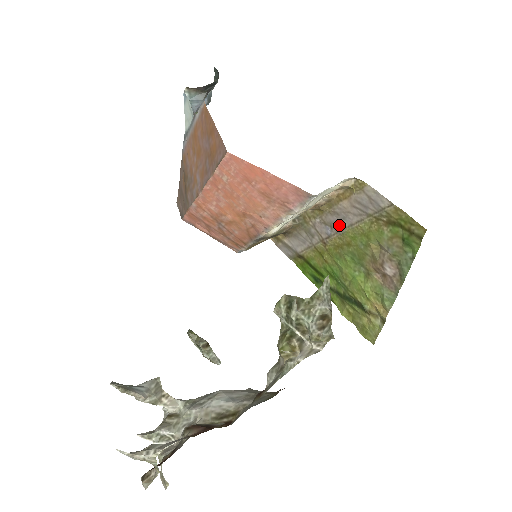
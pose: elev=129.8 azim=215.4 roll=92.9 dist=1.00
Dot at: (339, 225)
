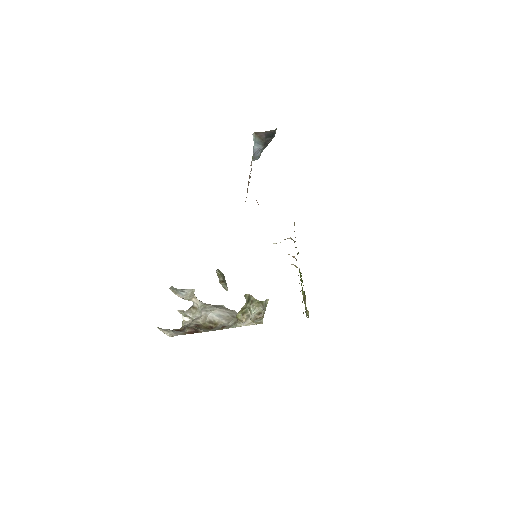
Dot at: occluded
